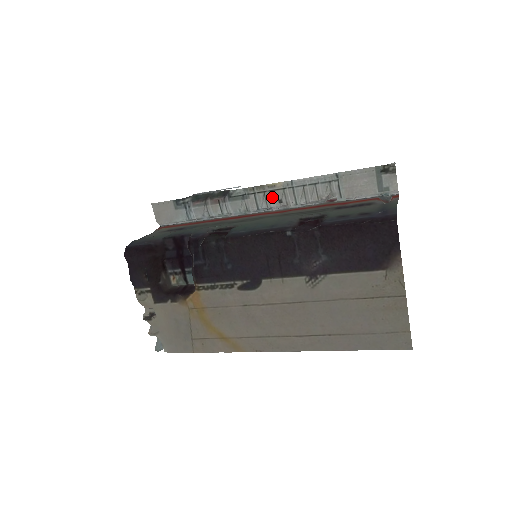
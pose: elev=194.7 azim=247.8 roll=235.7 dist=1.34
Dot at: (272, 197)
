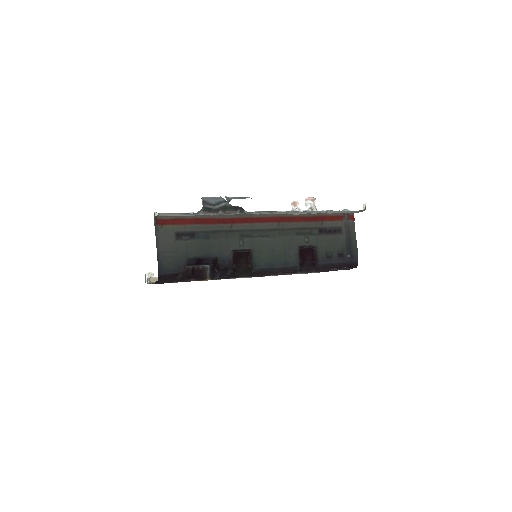
Dot at: (276, 213)
